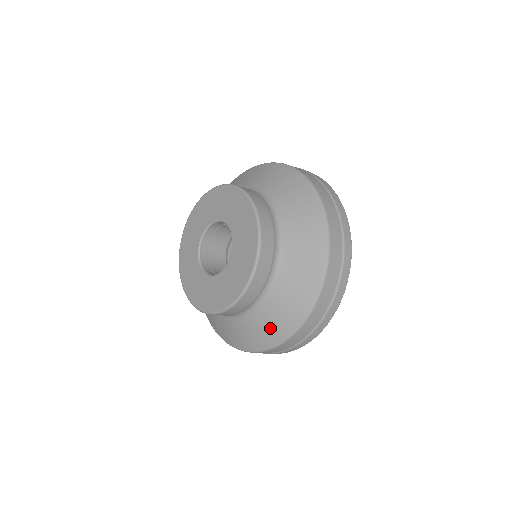
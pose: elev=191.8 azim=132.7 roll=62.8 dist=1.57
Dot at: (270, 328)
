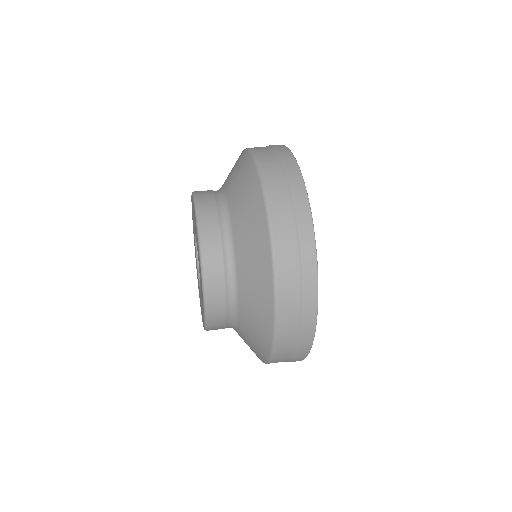
Dot at: occluded
